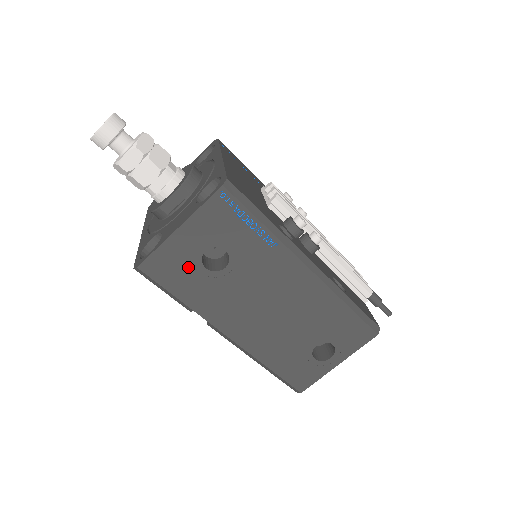
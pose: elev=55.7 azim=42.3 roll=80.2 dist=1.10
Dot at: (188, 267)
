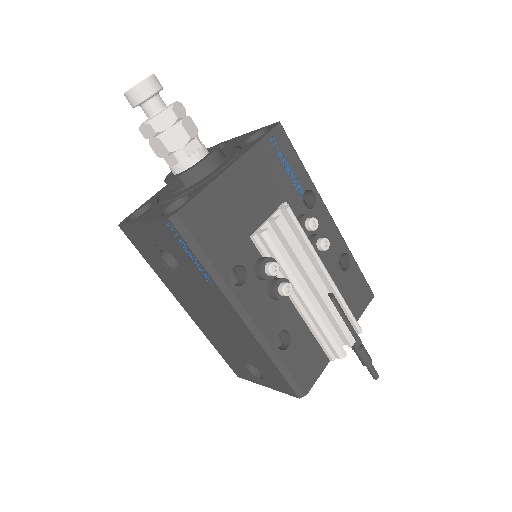
Dot at: (151, 250)
